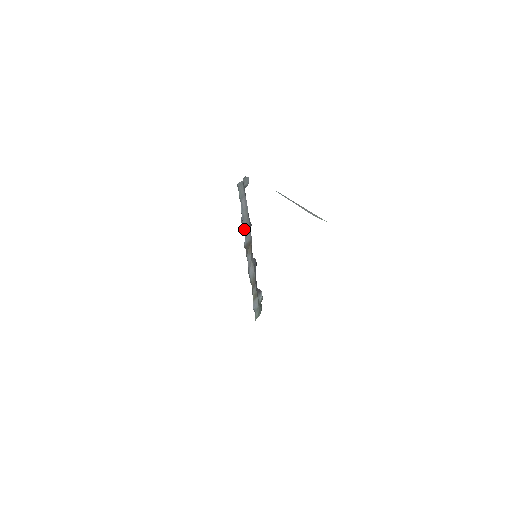
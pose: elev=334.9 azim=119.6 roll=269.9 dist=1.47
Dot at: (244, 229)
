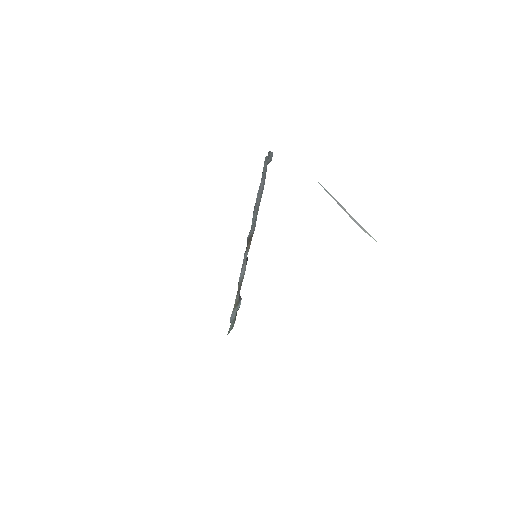
Dot at: (252, 218)
